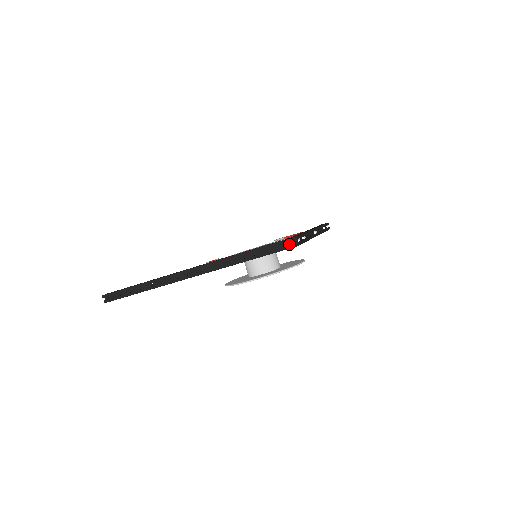
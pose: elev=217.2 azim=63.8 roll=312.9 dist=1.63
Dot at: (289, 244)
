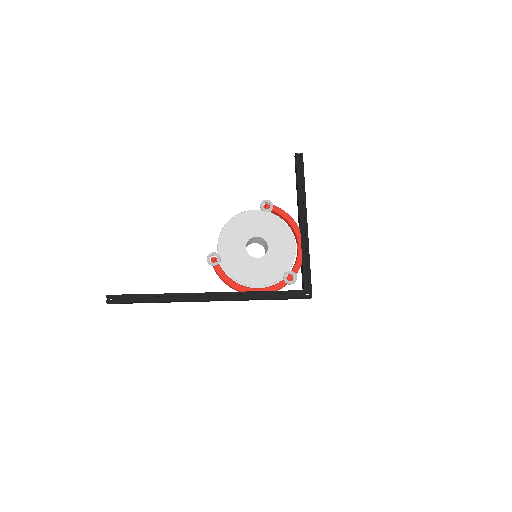
Dot at: (304, 296)
